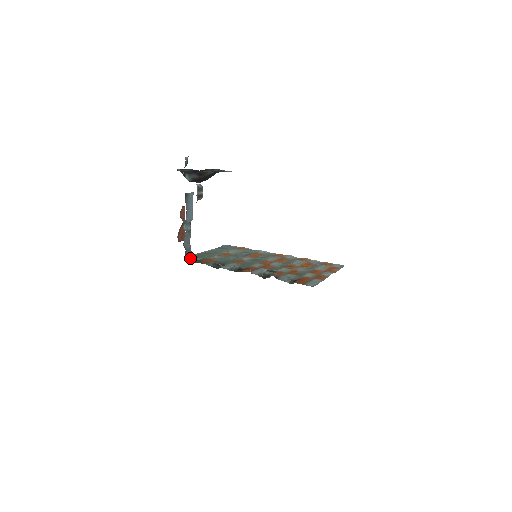
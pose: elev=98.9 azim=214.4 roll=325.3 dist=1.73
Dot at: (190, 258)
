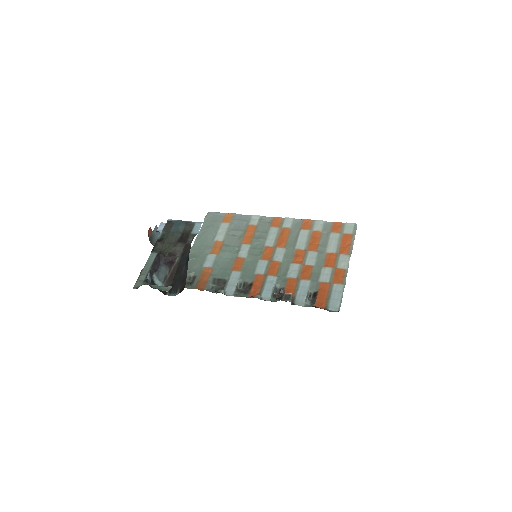
Dot at: occluded
